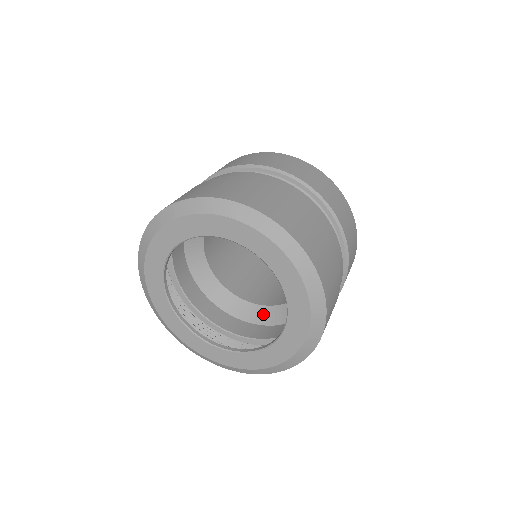
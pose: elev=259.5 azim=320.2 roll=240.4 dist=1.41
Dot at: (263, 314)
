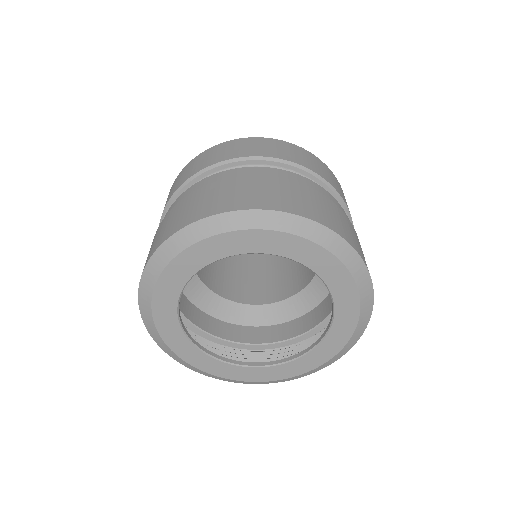
Dot at: (309, 296)
